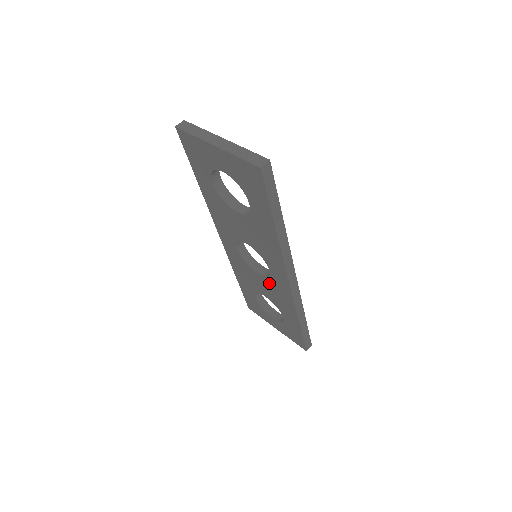
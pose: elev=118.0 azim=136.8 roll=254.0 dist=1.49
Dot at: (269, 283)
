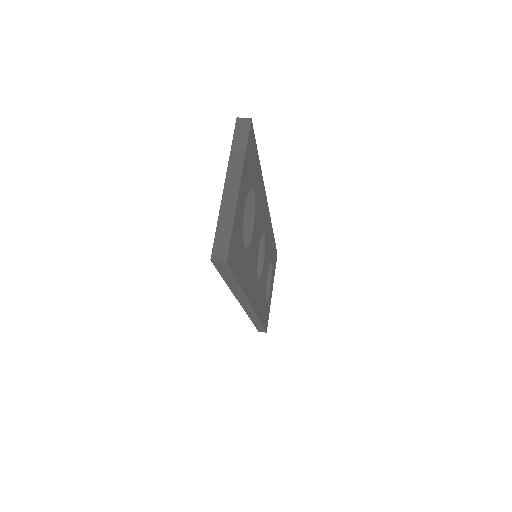
Dot at: occluded
